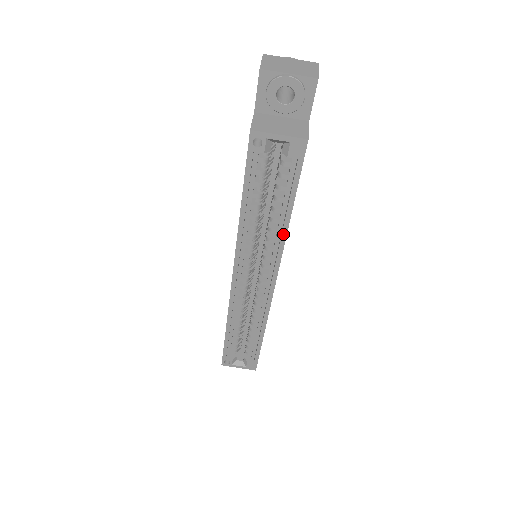
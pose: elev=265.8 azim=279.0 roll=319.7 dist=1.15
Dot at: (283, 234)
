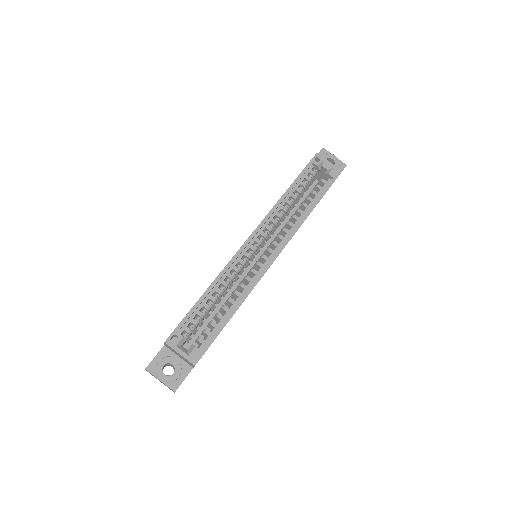
Dot at: (303, 219)
